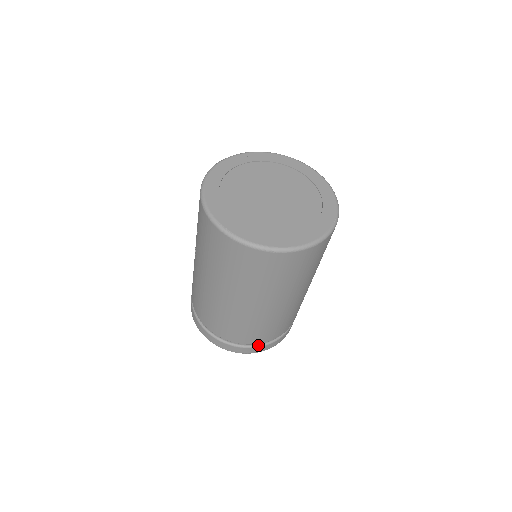
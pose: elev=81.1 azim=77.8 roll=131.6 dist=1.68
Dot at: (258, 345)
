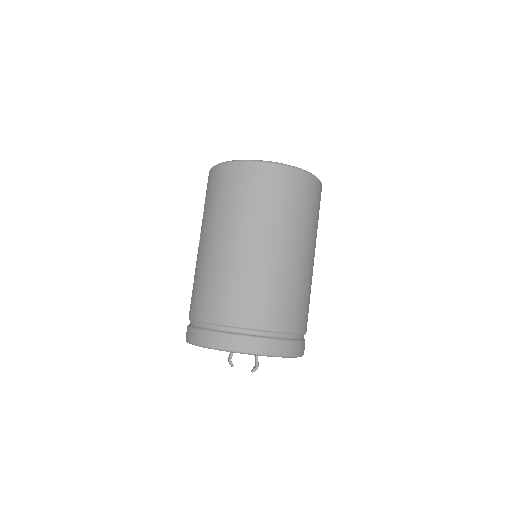
Dot at: (269, 337)
